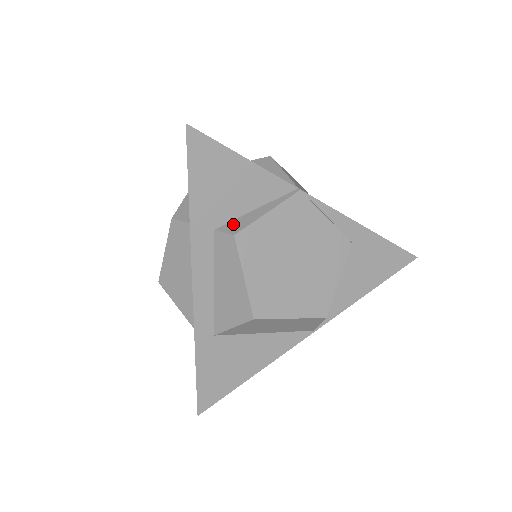
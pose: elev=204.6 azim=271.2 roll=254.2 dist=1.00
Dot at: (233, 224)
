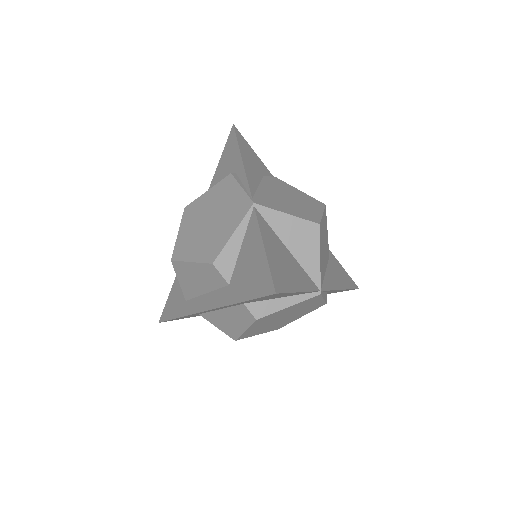
Dot at: (260, 306)
